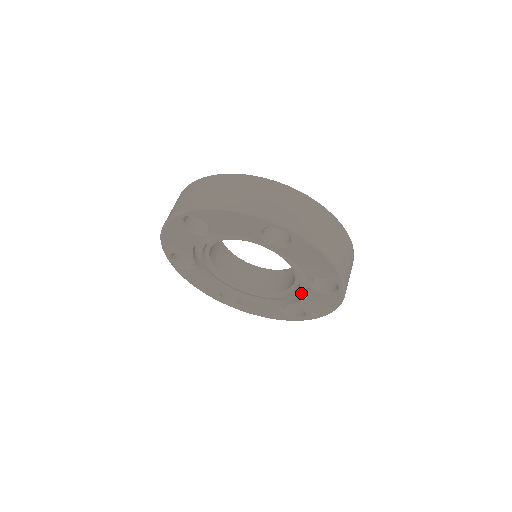
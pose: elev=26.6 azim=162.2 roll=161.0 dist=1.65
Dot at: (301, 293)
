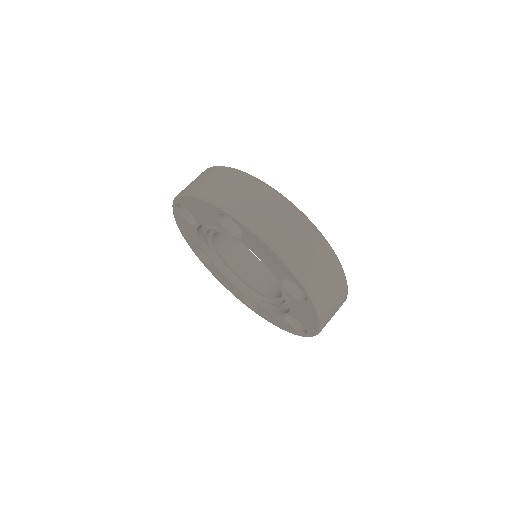
Dot at: occluded
